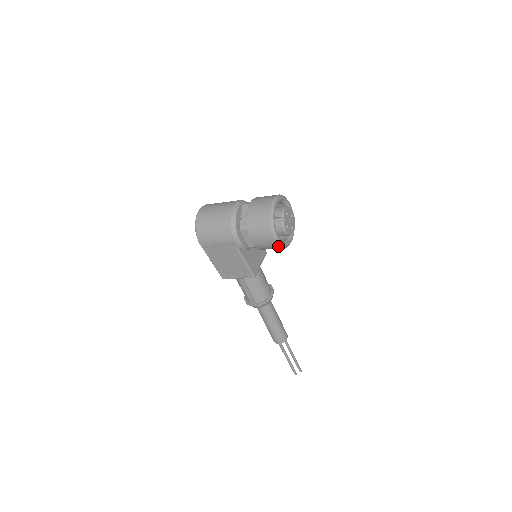
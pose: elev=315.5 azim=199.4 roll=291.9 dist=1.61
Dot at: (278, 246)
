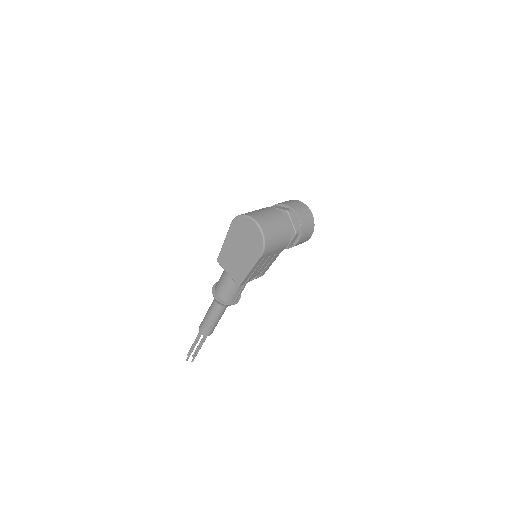
Dot at: occluded
